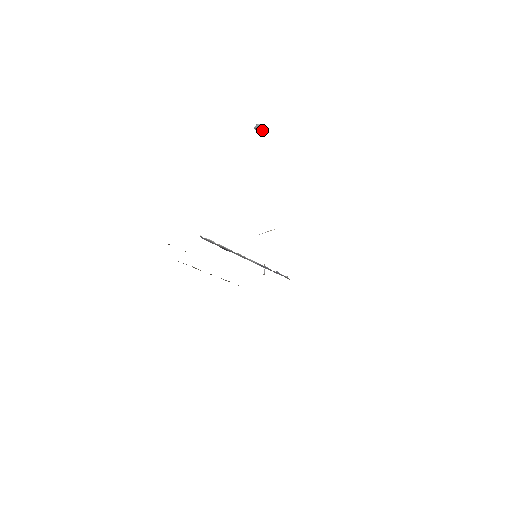
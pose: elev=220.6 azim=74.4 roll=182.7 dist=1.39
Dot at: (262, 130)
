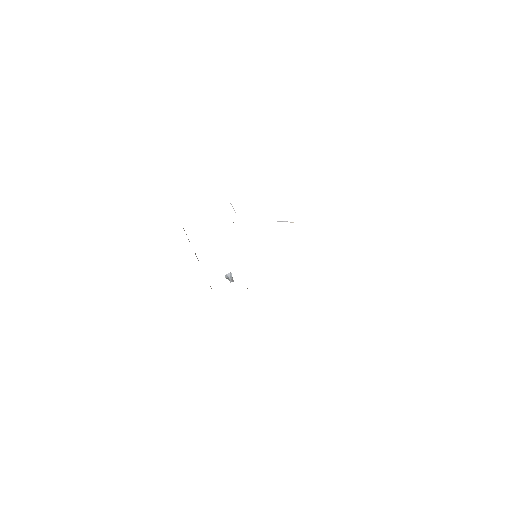
Dot at: (231, 281)
